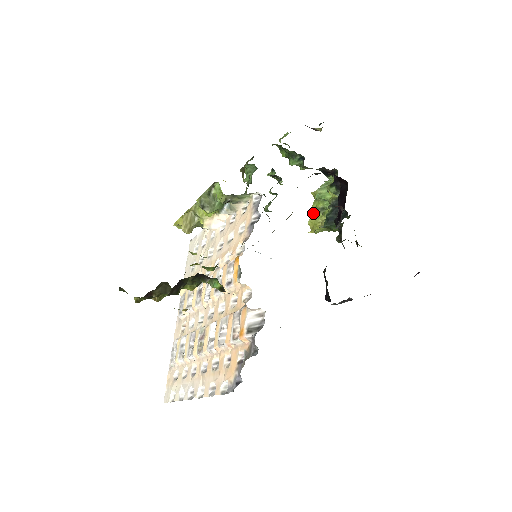
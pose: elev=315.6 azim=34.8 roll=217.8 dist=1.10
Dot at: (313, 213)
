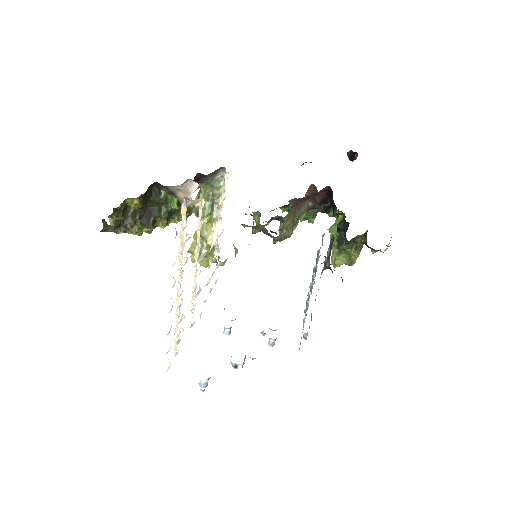
Dot at: (332, 253)
